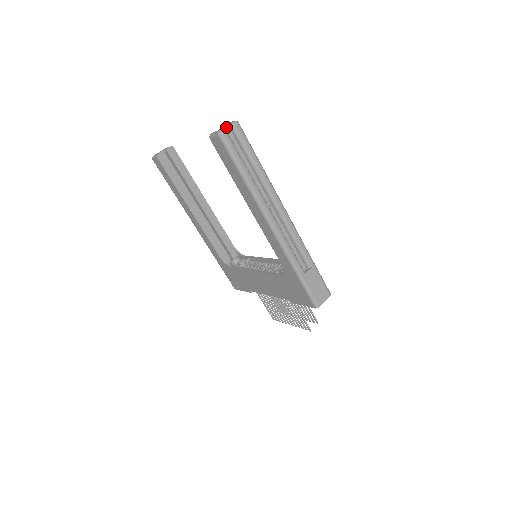
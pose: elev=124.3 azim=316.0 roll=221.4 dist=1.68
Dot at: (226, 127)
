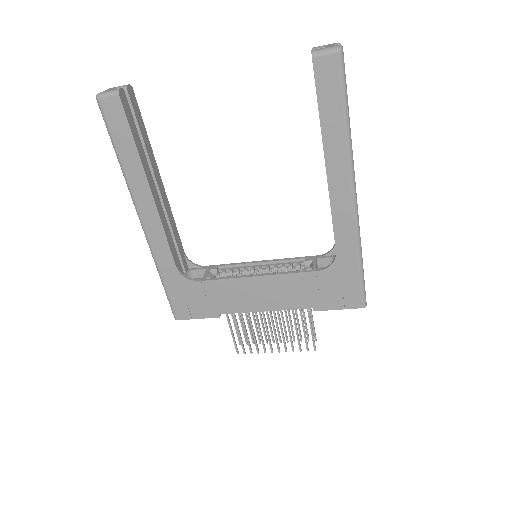
Dot at: occluded
